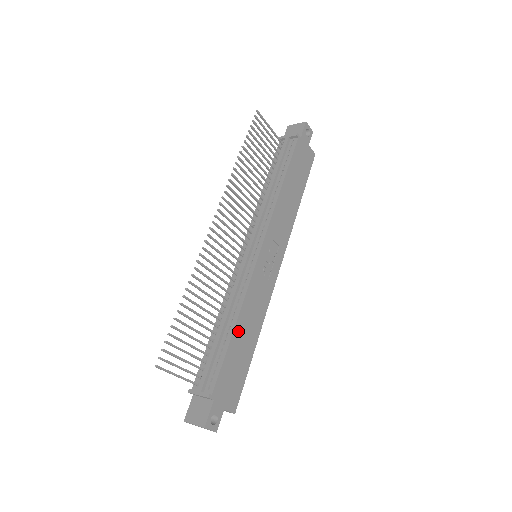
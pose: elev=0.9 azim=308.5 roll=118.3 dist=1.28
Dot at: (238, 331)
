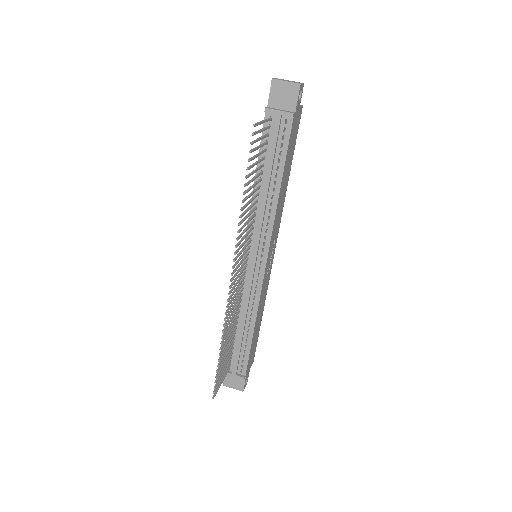
Dot at: (255, 329)
